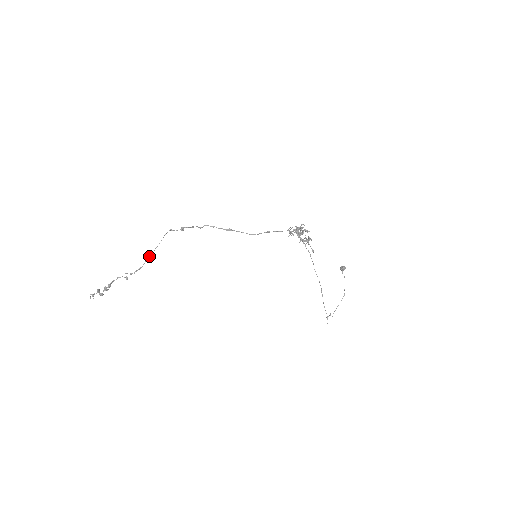
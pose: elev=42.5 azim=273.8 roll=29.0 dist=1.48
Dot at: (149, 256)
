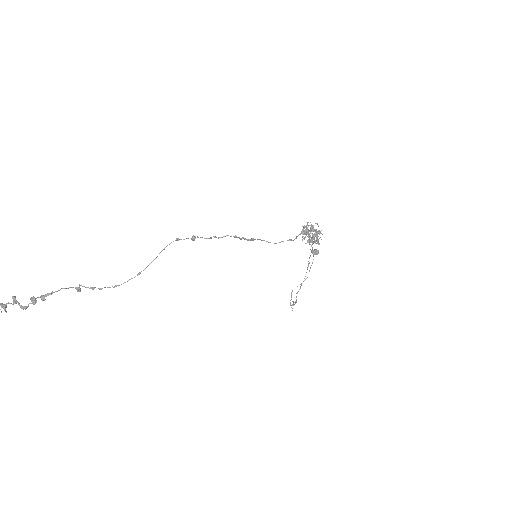
Dot at: (137, 274)
